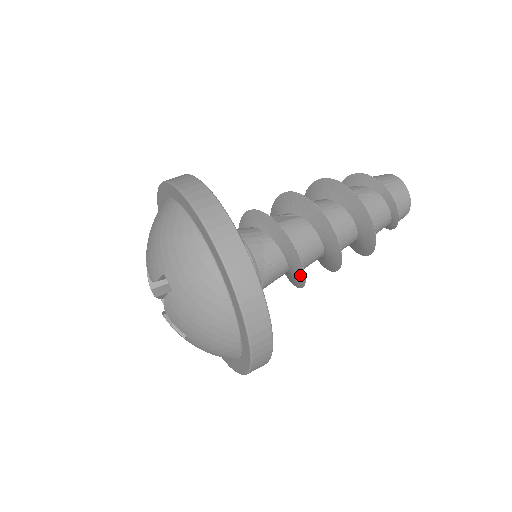
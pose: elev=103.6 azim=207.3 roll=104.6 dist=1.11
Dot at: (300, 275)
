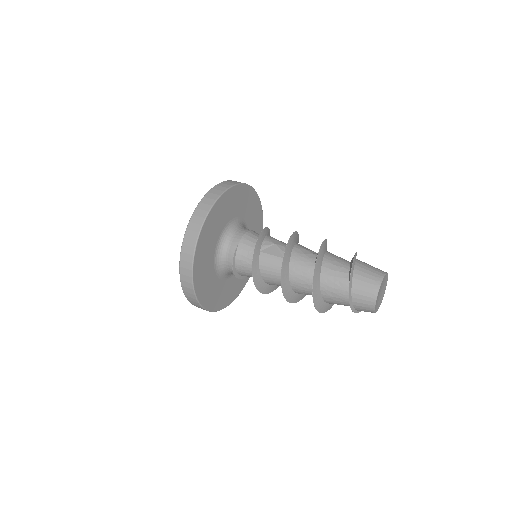
Dot at: (261, 288)
